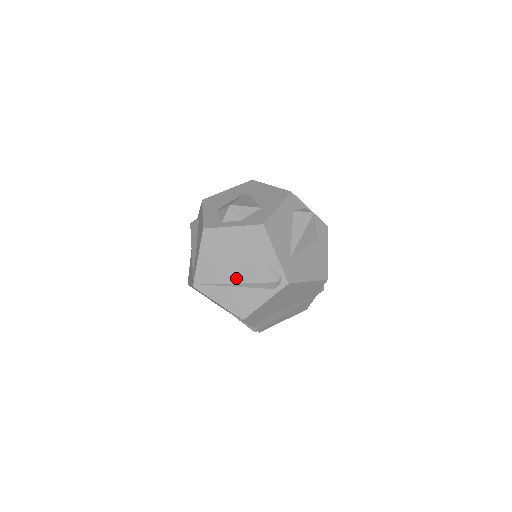
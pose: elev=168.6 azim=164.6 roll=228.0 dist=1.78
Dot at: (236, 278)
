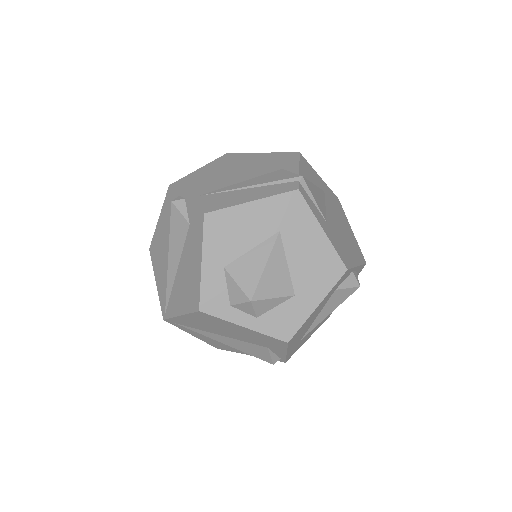
Dot at: (225, 341)
